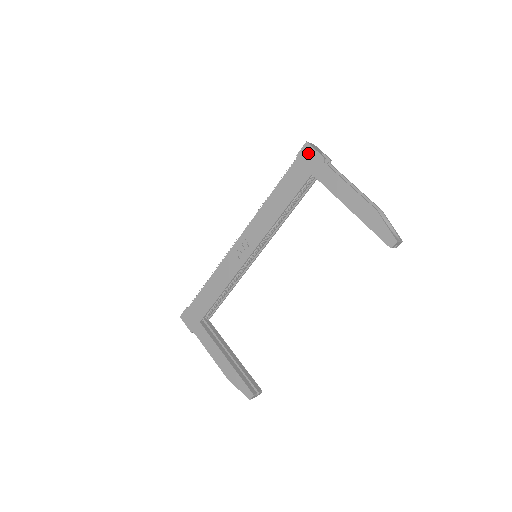
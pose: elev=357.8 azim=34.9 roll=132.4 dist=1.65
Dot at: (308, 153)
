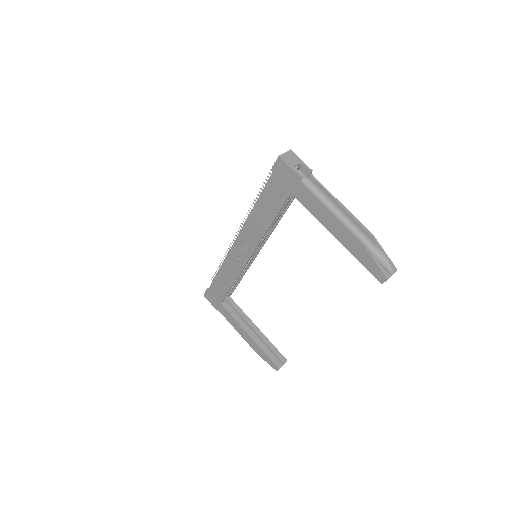
Dot at: (283, 169)
